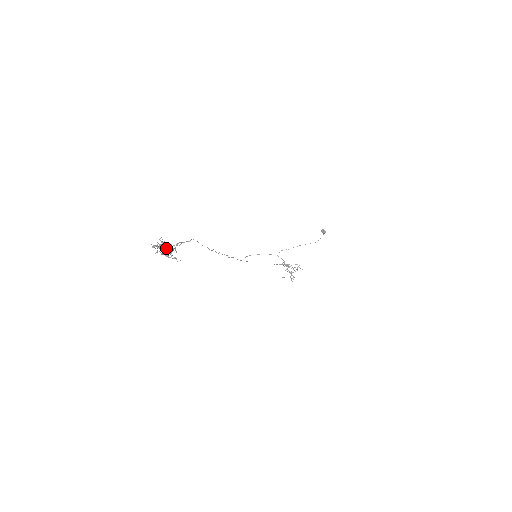
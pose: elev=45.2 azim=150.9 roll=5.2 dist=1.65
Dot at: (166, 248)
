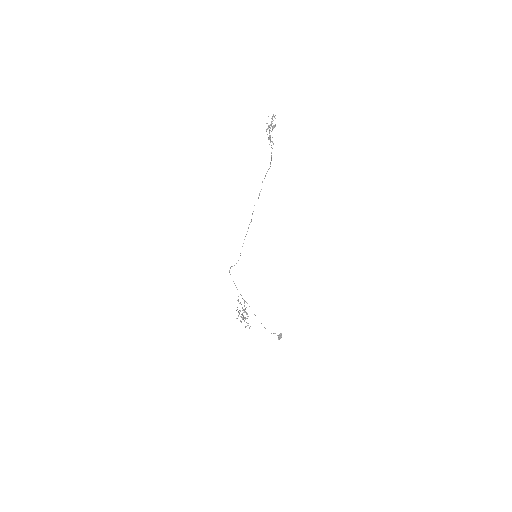
Dot at: (272, 129)
